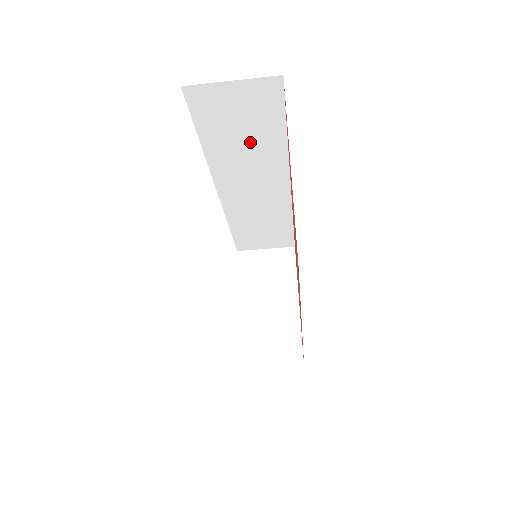
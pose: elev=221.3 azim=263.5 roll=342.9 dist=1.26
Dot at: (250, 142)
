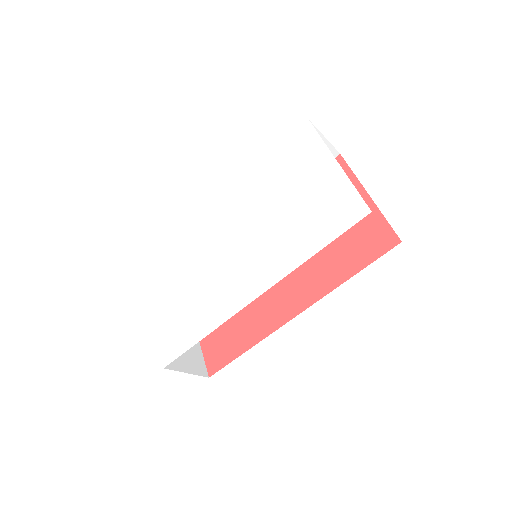
Dot at: occluded
